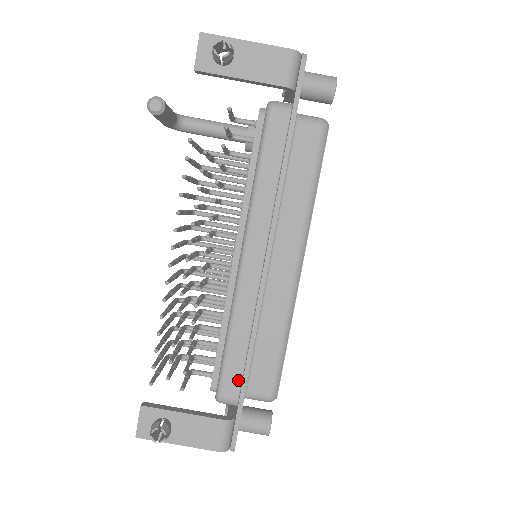
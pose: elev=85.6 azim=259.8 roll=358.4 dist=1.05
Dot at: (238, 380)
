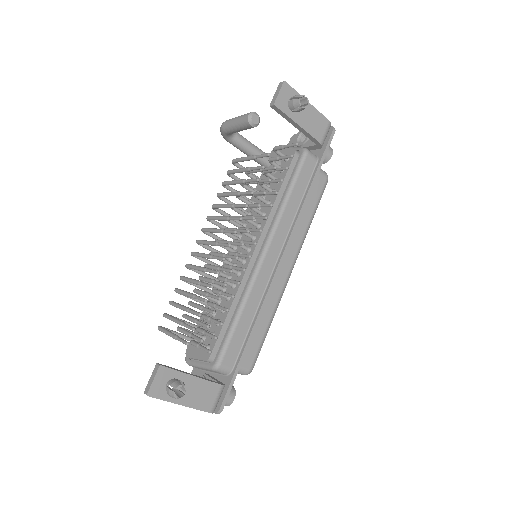
Dot at: (237, 352)
